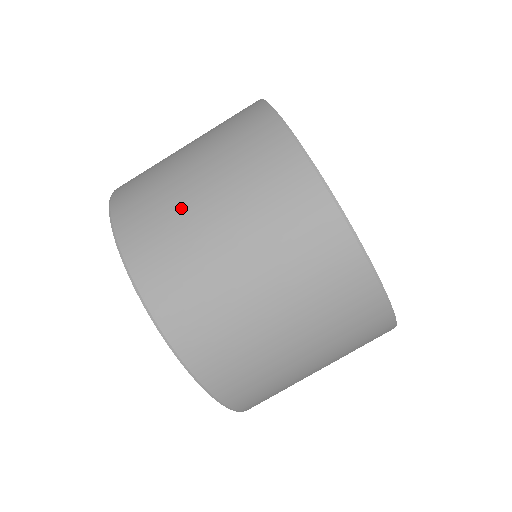
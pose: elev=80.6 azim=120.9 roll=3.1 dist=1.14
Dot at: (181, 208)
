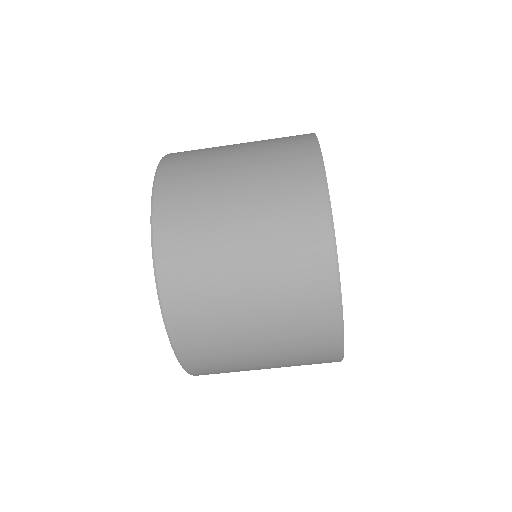
Dot at: (217, 237)
